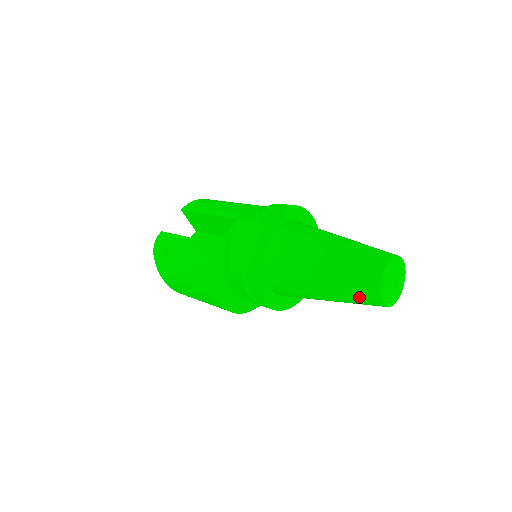
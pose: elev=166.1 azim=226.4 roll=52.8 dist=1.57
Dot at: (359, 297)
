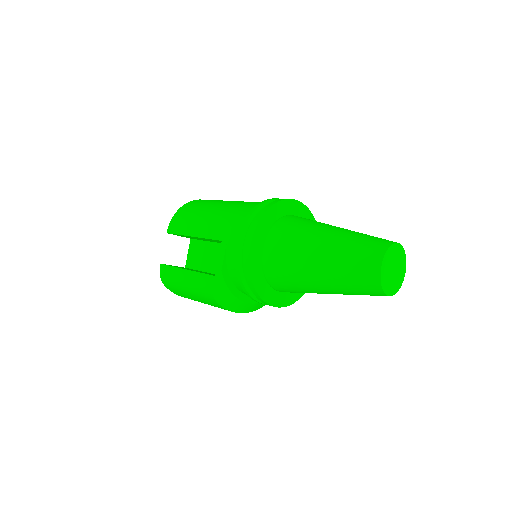
Dot at: occluded
